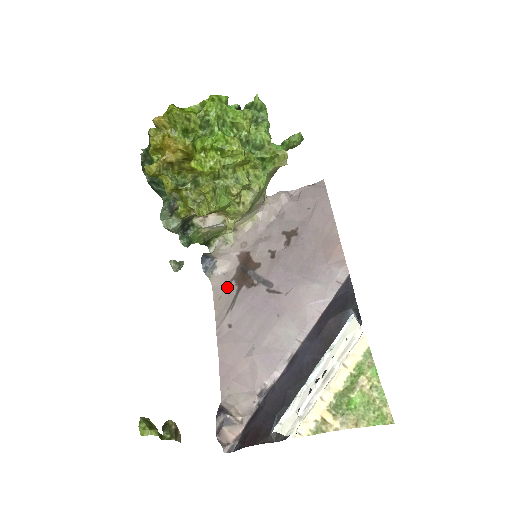
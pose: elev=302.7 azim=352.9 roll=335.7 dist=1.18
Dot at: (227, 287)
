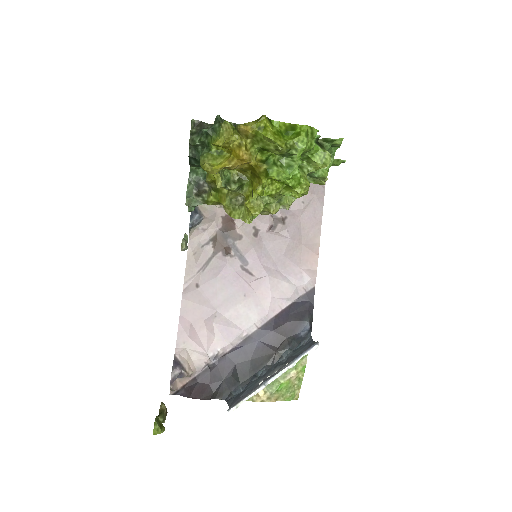
Dot at: (204, 245)
